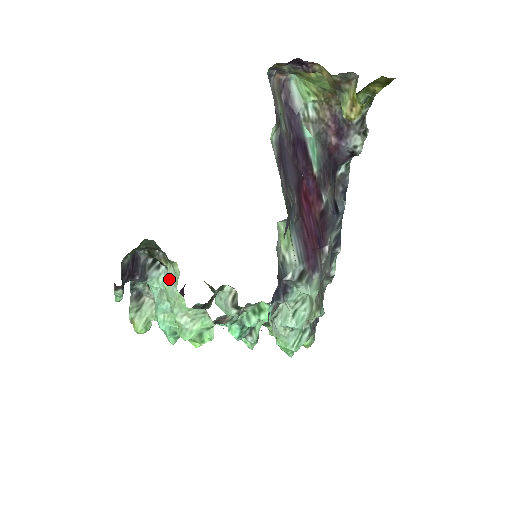
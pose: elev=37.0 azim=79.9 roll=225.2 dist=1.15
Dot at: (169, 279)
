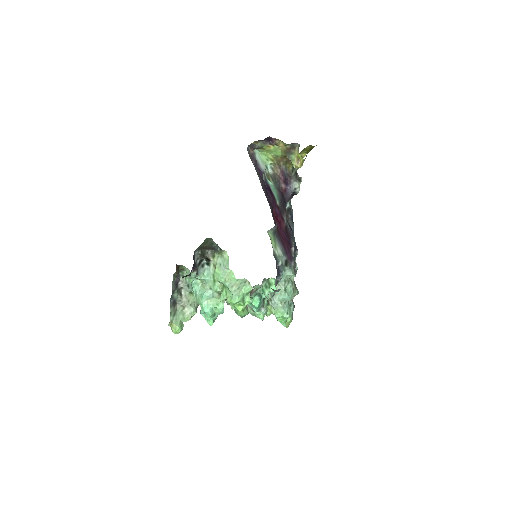
Dot at: (218, 266)
